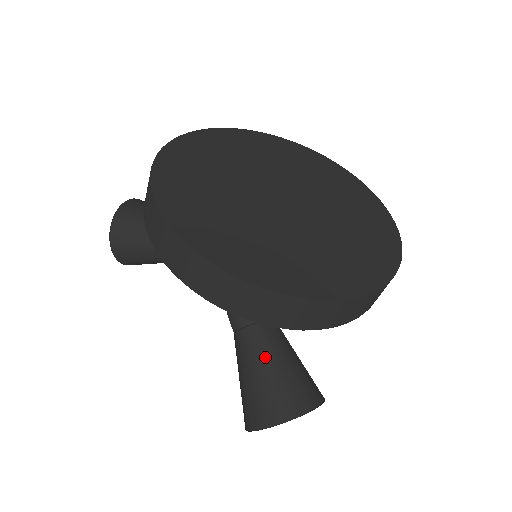
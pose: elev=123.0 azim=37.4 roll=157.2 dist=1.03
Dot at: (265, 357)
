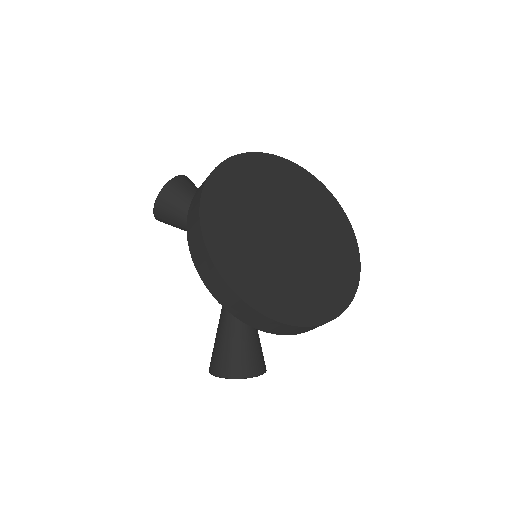
Dot at: (237, 333)
